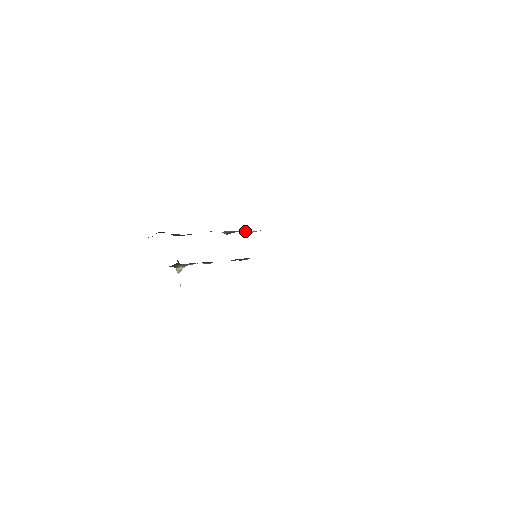
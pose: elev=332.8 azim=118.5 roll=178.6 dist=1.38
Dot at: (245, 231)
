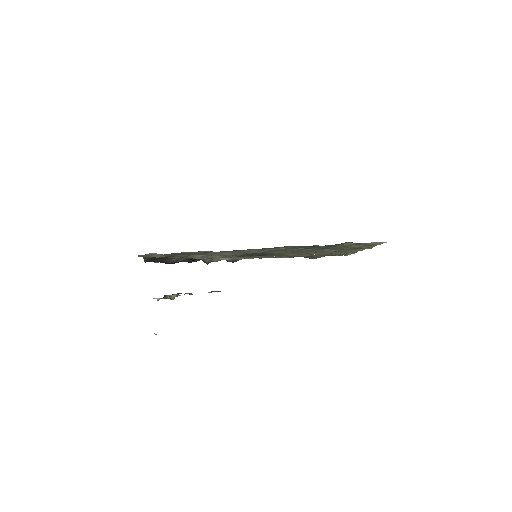
Dot at: (223, 259)
